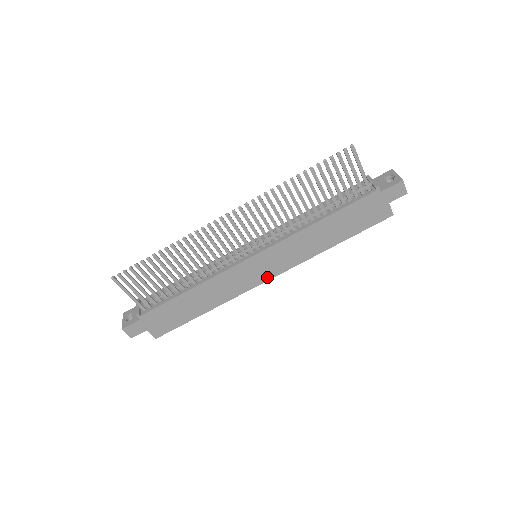
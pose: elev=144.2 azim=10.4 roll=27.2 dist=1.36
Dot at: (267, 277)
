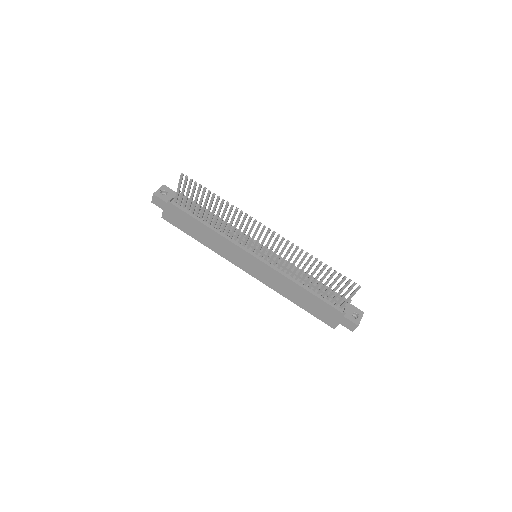
Dot at: (247, 270)
